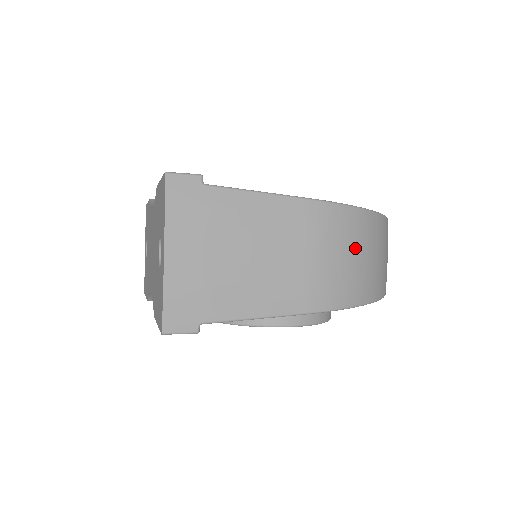
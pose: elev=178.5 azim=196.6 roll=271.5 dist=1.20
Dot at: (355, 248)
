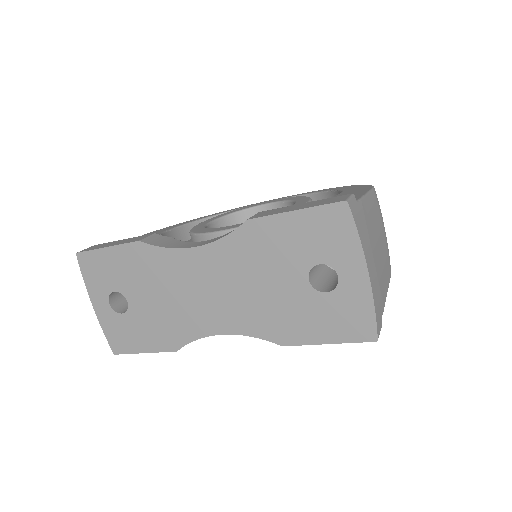
Dot at: occluded
